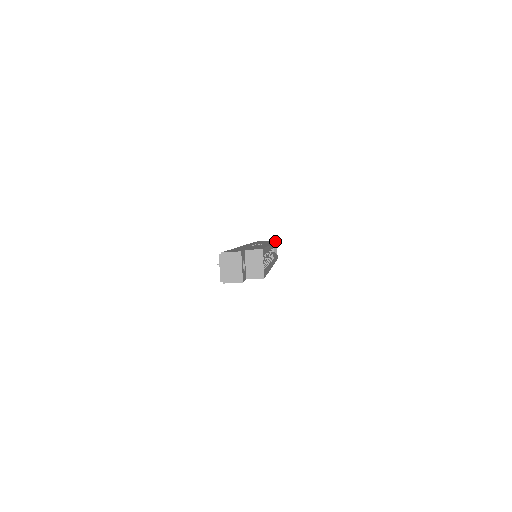
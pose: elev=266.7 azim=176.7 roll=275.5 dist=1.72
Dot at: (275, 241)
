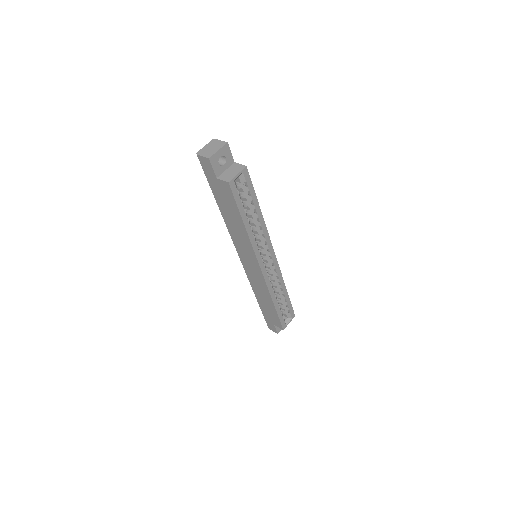
Dot at: occluded
